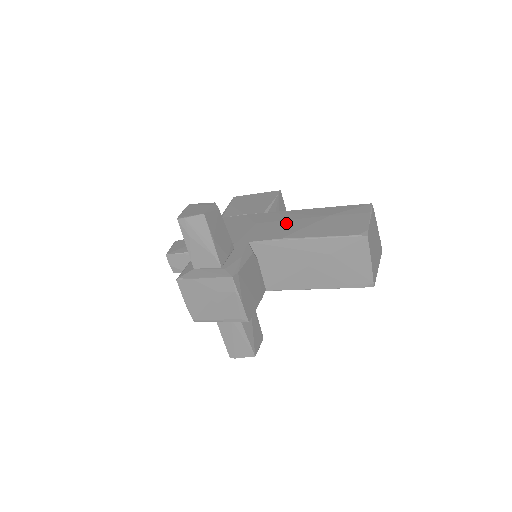
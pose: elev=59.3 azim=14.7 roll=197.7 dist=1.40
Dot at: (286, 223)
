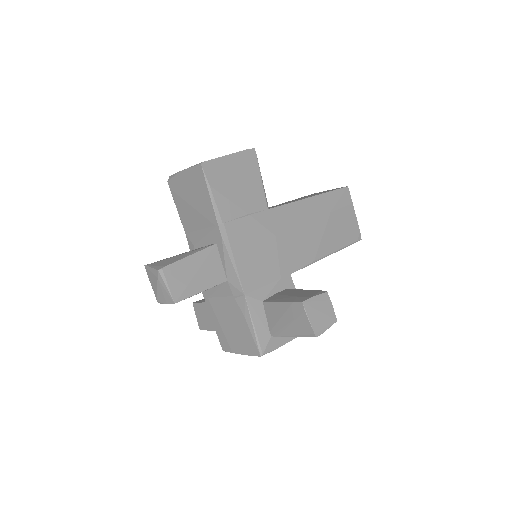
Dot at: (304, 232)
